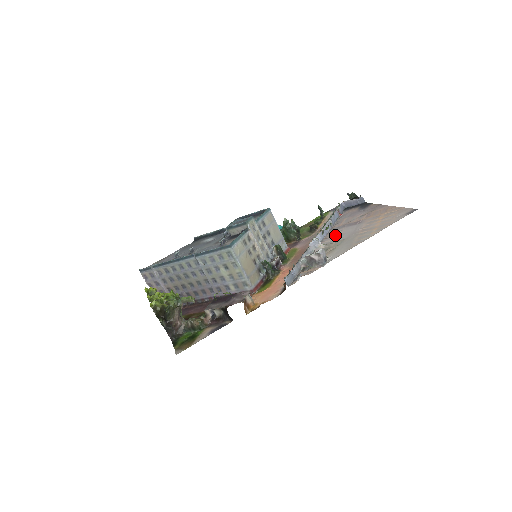
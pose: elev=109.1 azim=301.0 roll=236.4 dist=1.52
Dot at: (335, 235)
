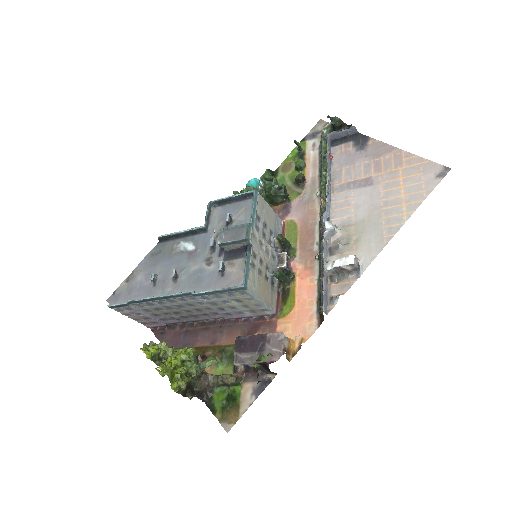
Dot at: (345, 207)
